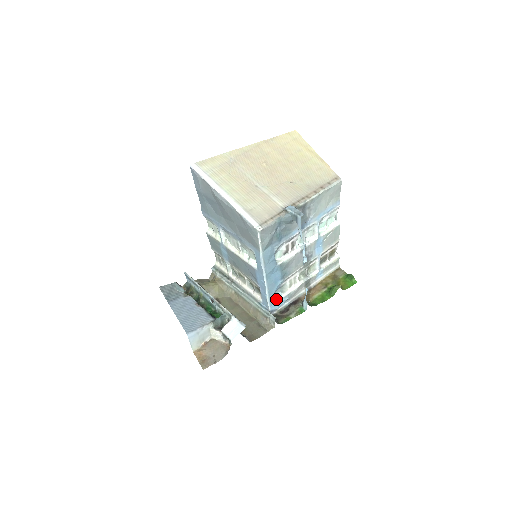
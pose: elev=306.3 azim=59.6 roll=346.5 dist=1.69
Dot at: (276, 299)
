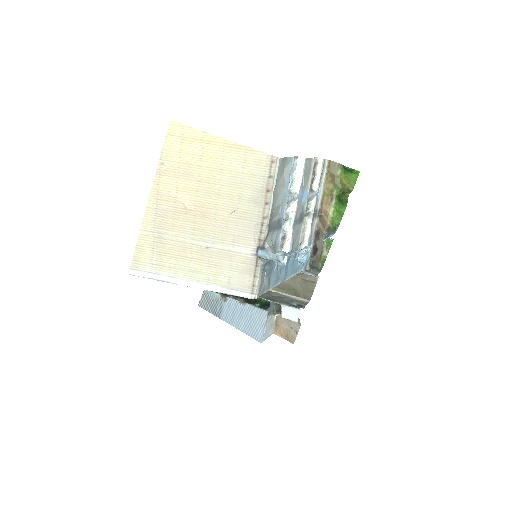
Dot at: (301, 256)
